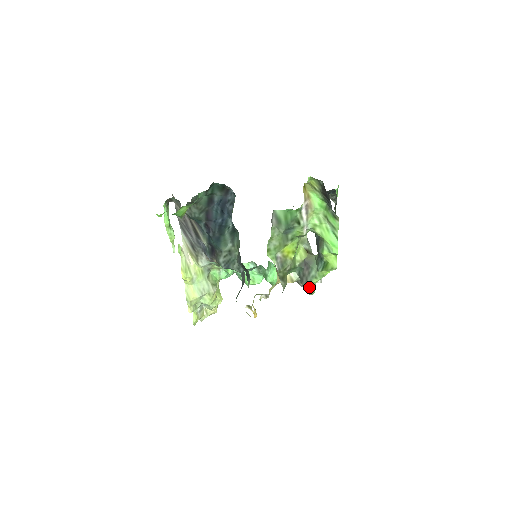
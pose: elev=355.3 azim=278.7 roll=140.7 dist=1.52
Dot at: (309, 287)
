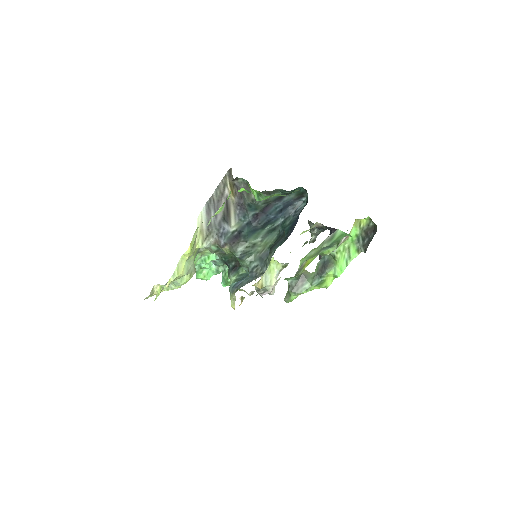
Dot at: (293, 296)
